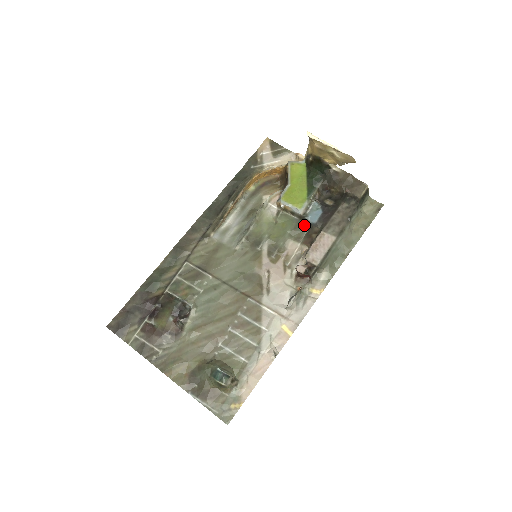
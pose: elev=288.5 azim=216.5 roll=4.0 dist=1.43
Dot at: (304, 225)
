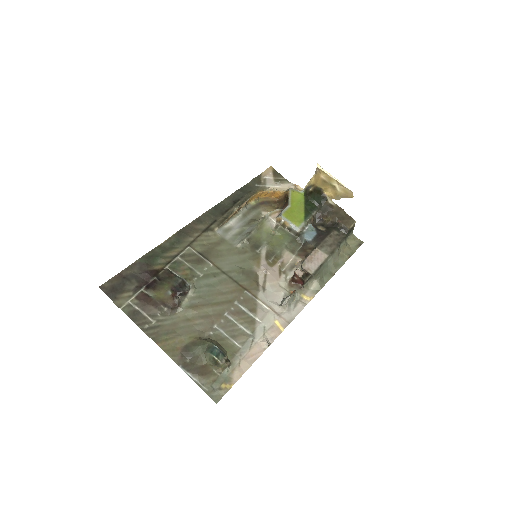
Dot at: (299, 241)
